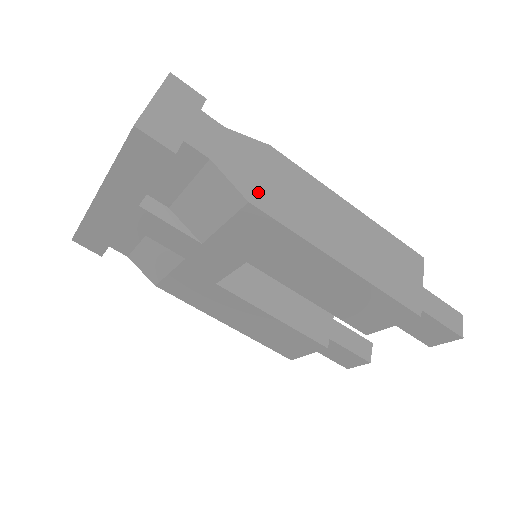
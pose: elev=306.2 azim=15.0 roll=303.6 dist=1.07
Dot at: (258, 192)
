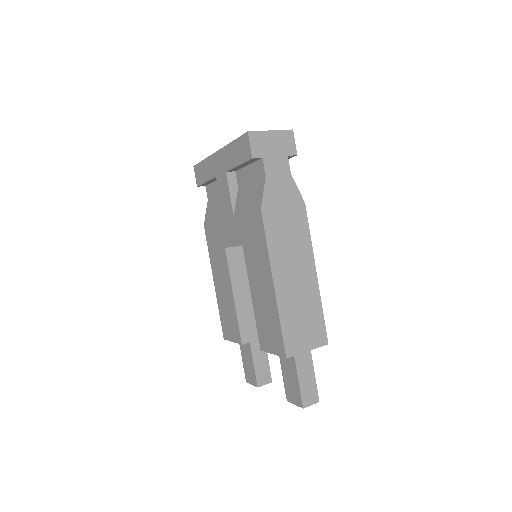
Dot at: (271, 211)
